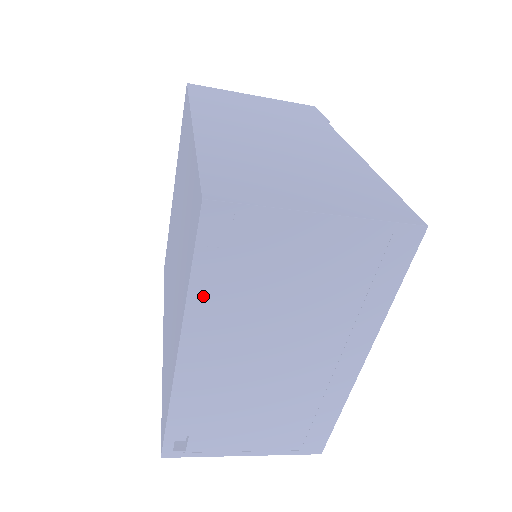
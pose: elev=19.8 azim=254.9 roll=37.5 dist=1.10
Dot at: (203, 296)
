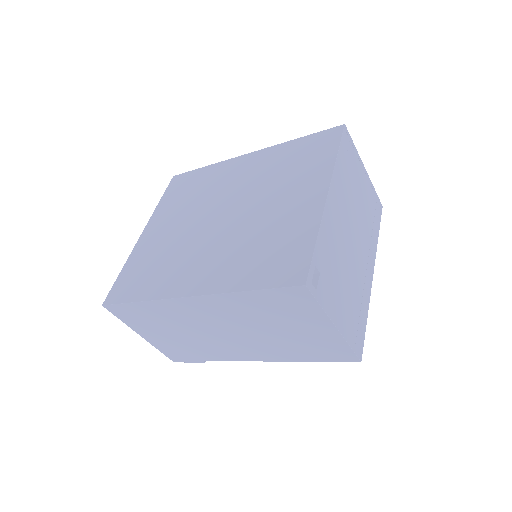
Dot at: (339, 167)
